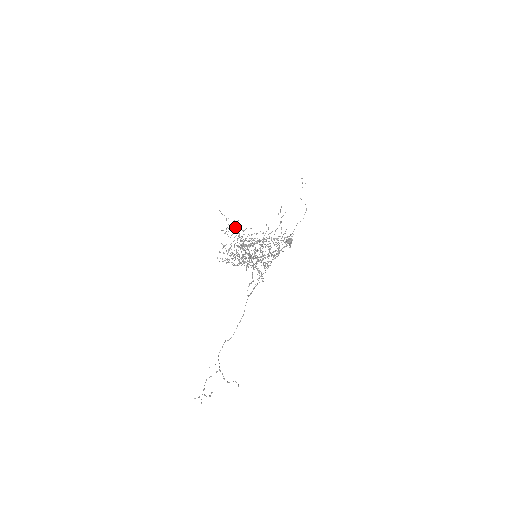
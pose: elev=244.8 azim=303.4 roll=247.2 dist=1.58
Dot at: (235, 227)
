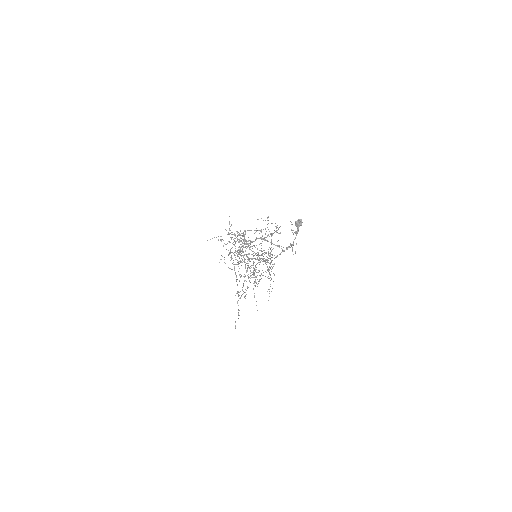
Dot at: occluded
